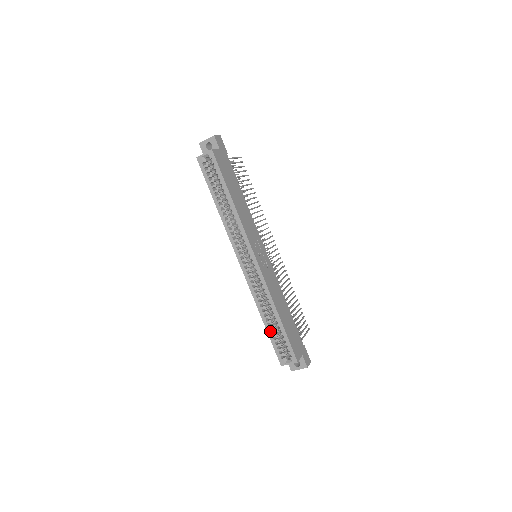
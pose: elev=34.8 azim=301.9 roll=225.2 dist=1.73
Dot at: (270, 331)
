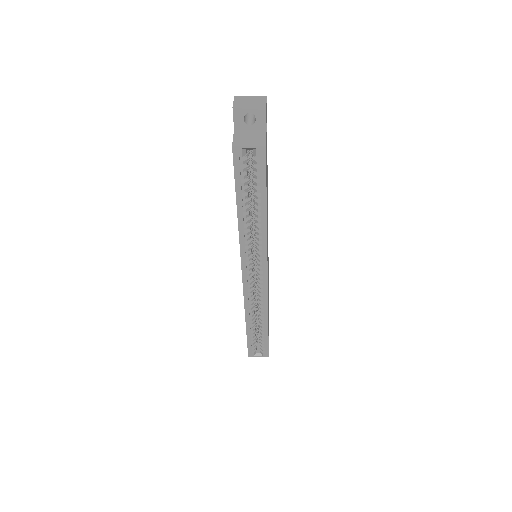
Dot at: (250, 333)
